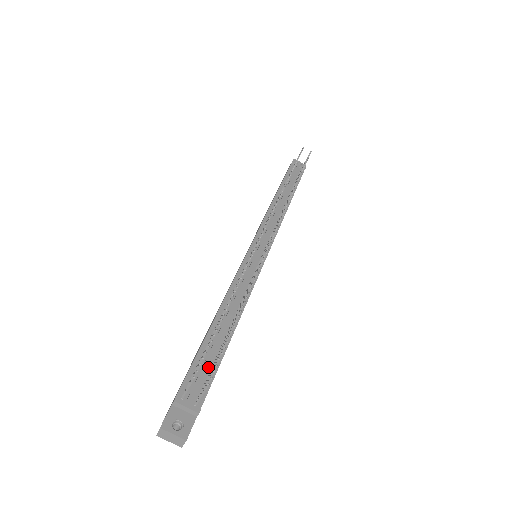
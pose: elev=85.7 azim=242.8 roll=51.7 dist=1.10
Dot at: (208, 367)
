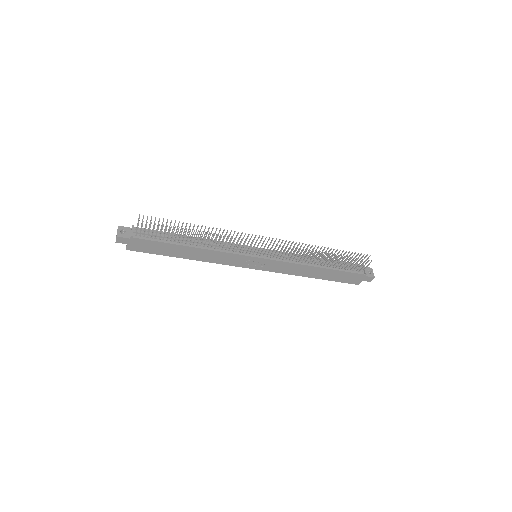
Dot at: (159, 237)
